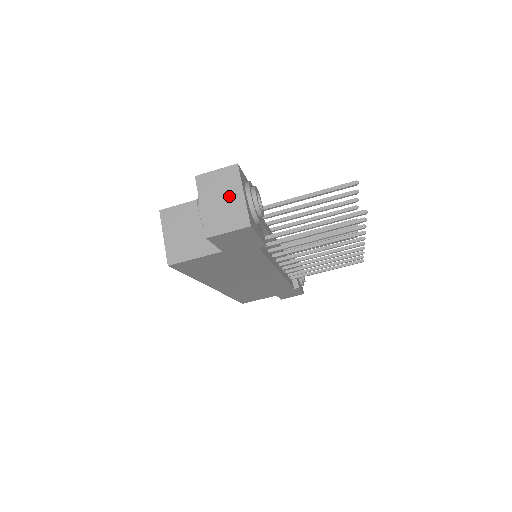
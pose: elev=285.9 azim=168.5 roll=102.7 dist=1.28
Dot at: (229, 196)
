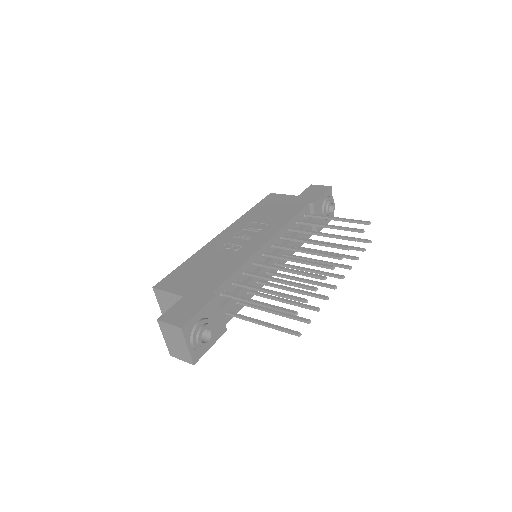
Dot at: (179, 343)
